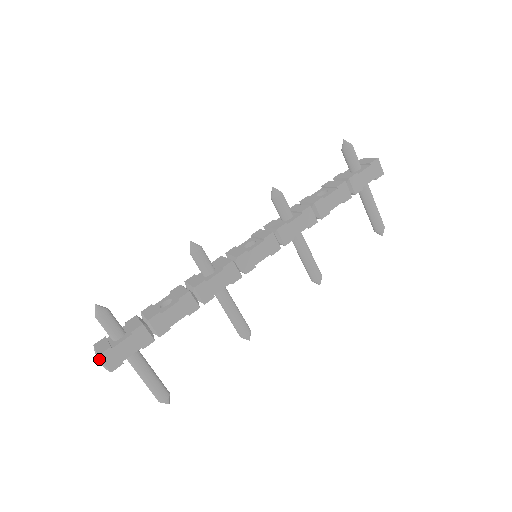
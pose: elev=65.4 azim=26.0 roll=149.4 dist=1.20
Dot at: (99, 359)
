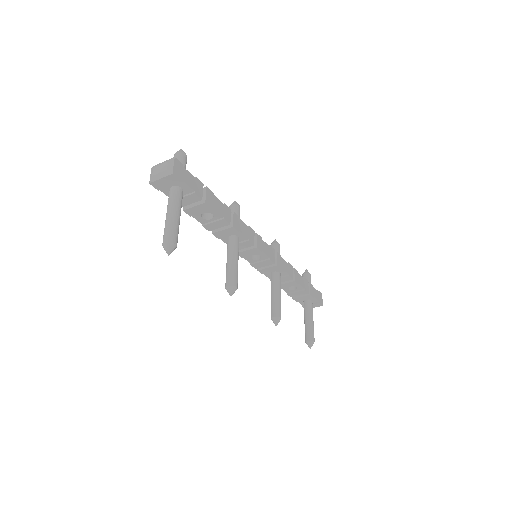
Dot at: (172, 160)
